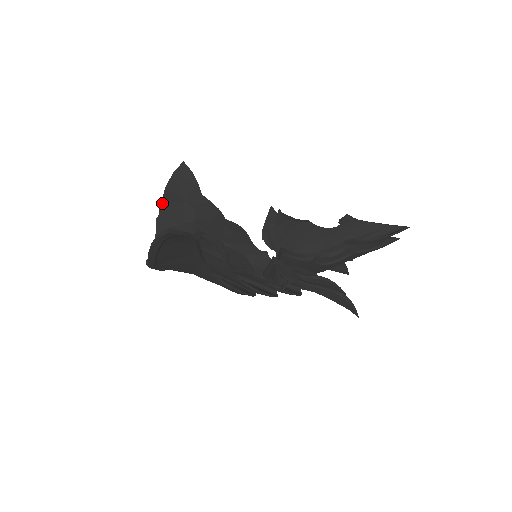
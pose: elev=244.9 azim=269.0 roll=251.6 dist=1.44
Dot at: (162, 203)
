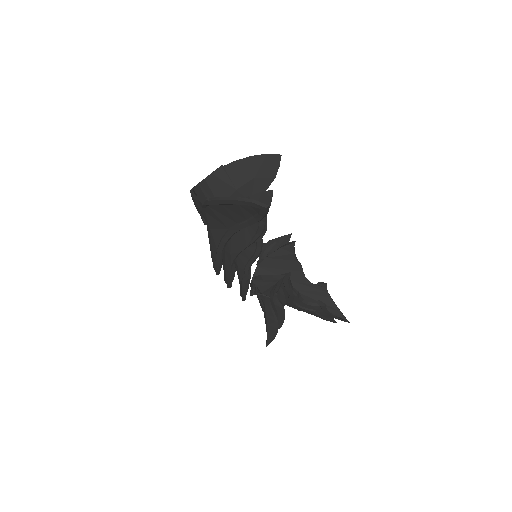
Dot at: (237, 161)
